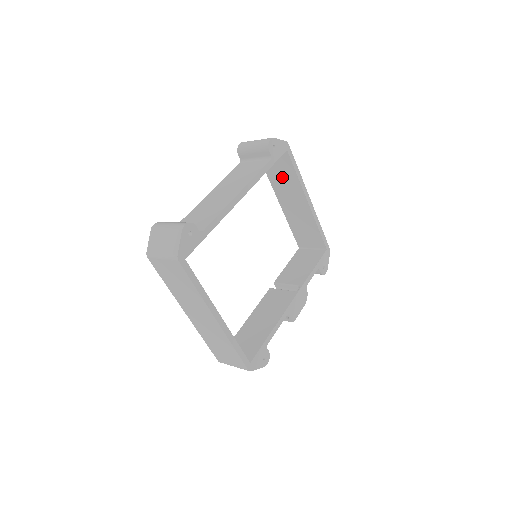
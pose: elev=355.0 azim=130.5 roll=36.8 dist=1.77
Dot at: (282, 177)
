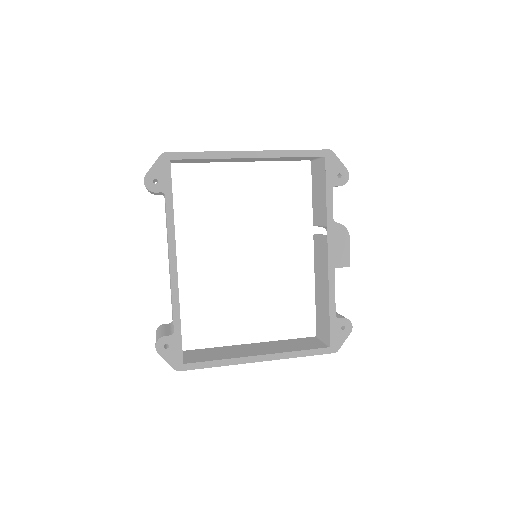
Dot at: (207, 160)
